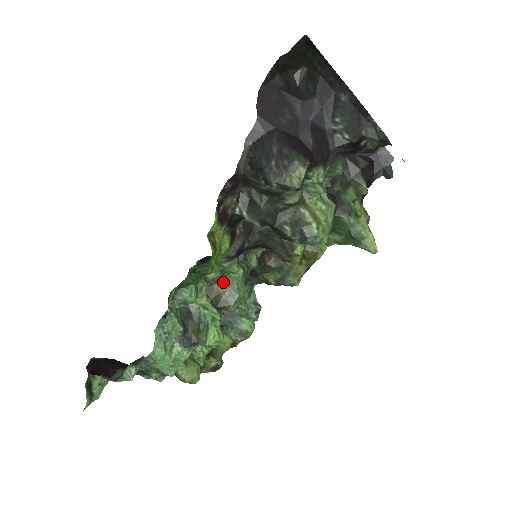
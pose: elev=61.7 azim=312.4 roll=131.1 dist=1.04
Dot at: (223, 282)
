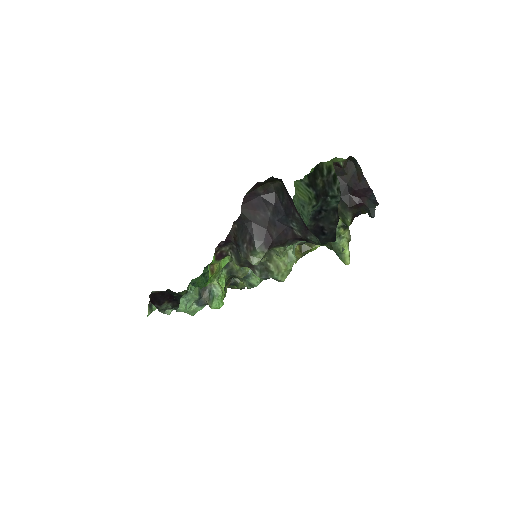
Dot at: occluded
